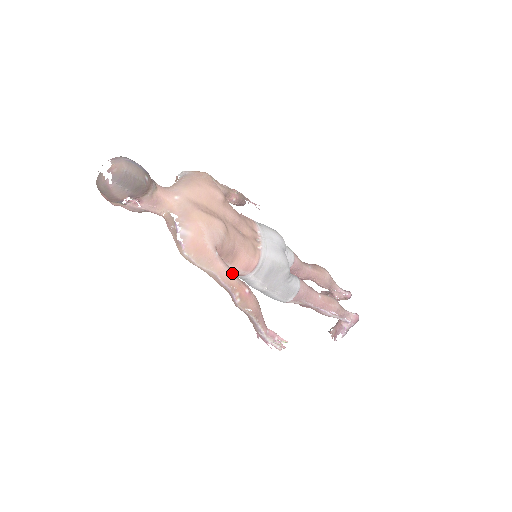
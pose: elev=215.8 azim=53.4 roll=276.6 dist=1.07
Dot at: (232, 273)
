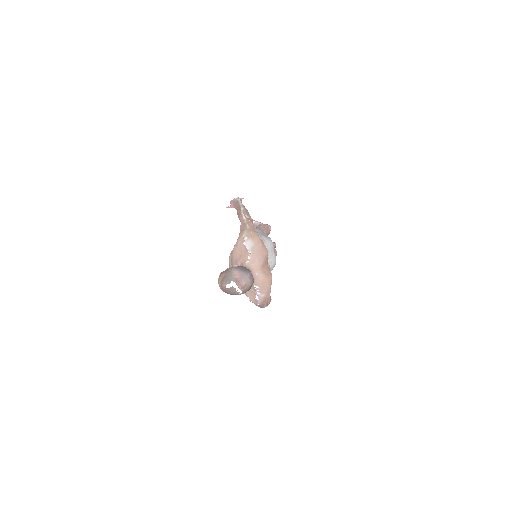
Dot at: occluded
